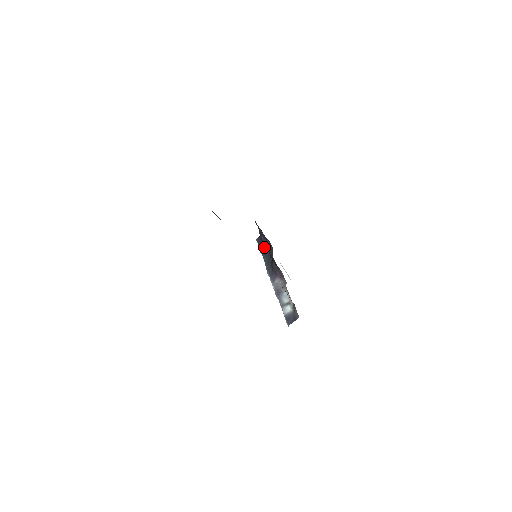
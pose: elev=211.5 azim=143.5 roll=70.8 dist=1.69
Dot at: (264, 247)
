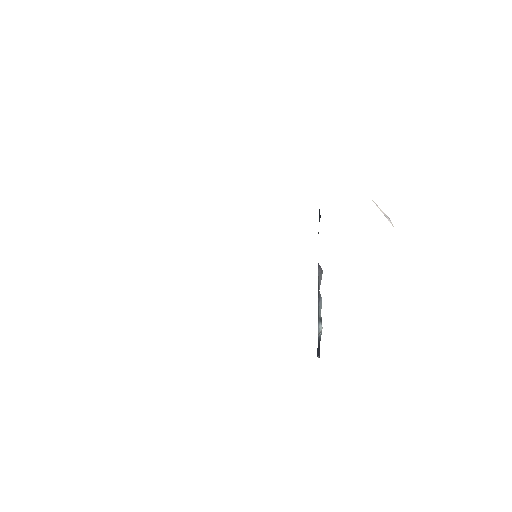
Dot at: occluded
